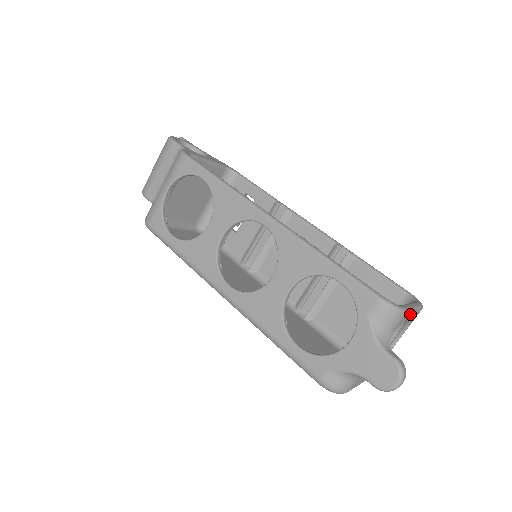
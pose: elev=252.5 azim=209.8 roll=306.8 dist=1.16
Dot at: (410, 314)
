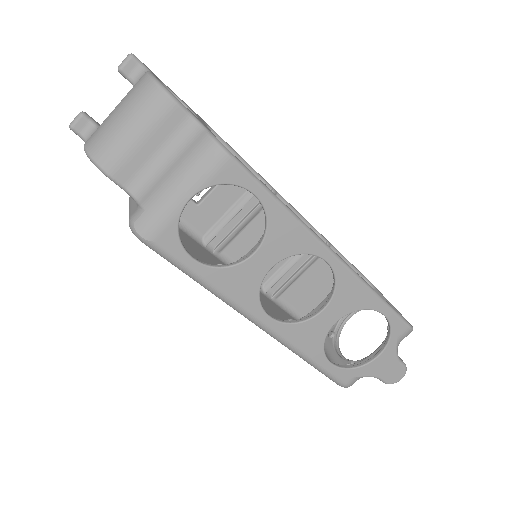
Dot at: occluded
